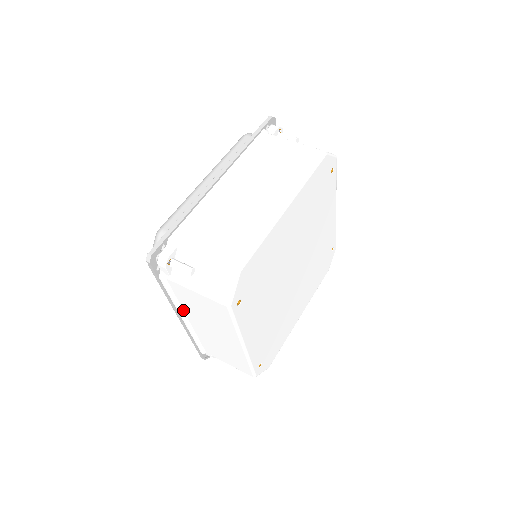
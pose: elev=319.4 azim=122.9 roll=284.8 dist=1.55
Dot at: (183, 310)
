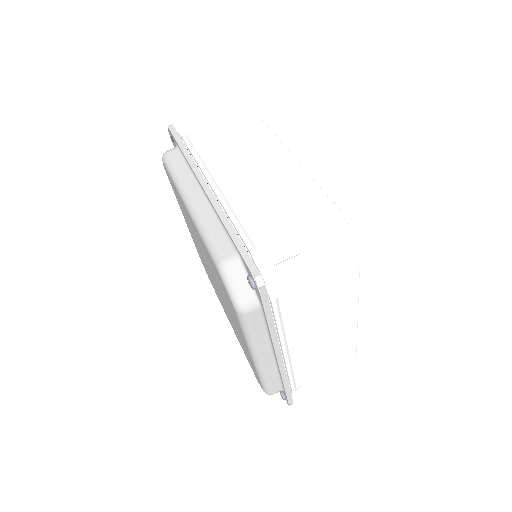
Dot at: occluded
